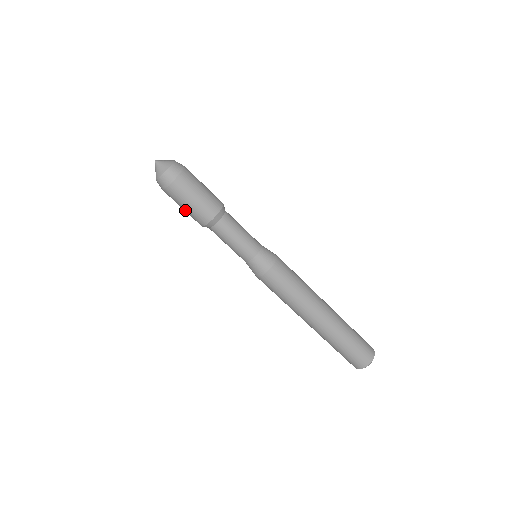
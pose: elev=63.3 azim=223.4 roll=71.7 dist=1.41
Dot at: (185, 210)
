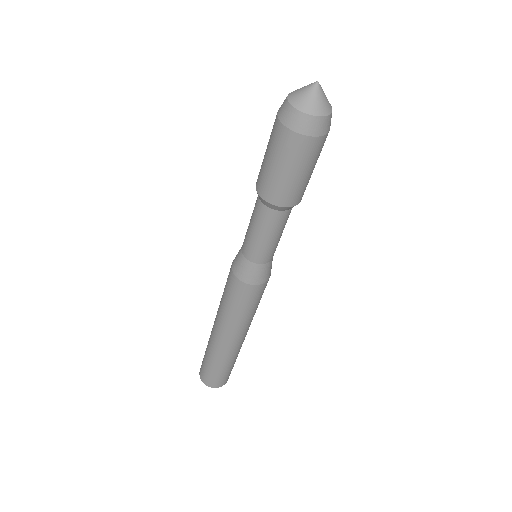
Dot at: (267, 163)
